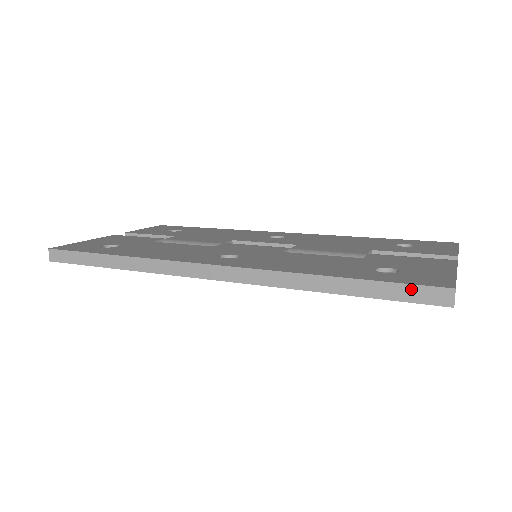
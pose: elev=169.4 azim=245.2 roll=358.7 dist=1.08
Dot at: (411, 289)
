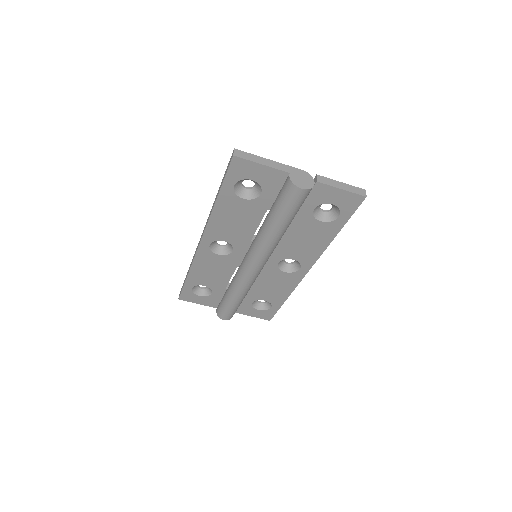
Dot at: occluded
